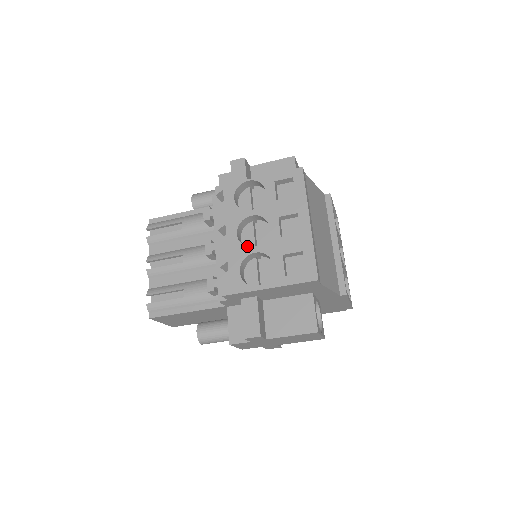
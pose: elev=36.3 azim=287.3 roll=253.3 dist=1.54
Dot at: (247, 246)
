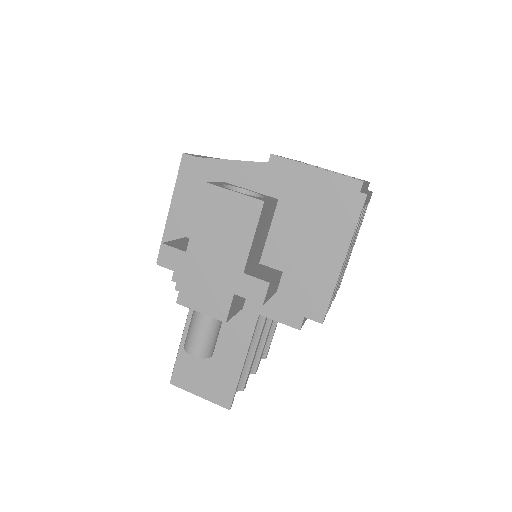
Dot at: occluded
